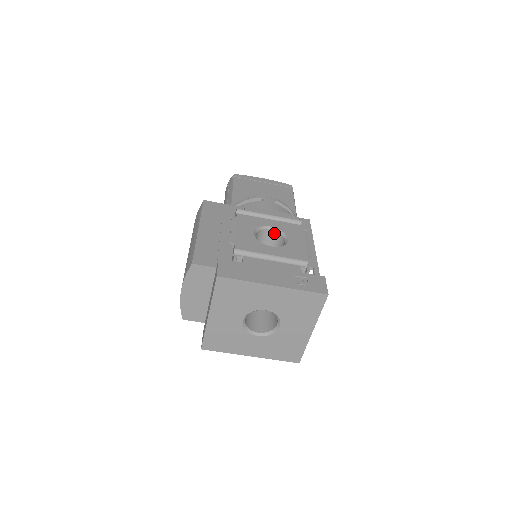
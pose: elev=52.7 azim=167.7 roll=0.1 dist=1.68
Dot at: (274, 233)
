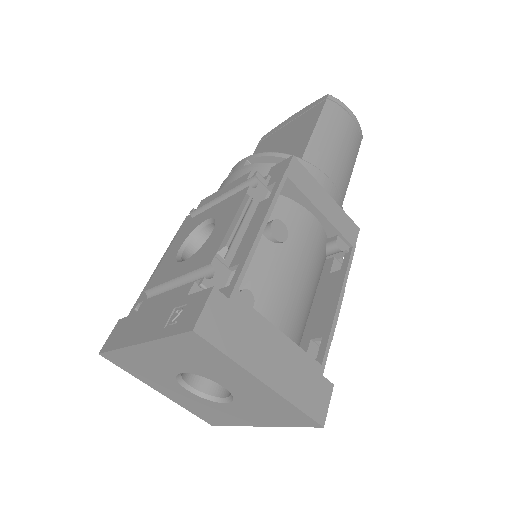
Dot at: occluded
